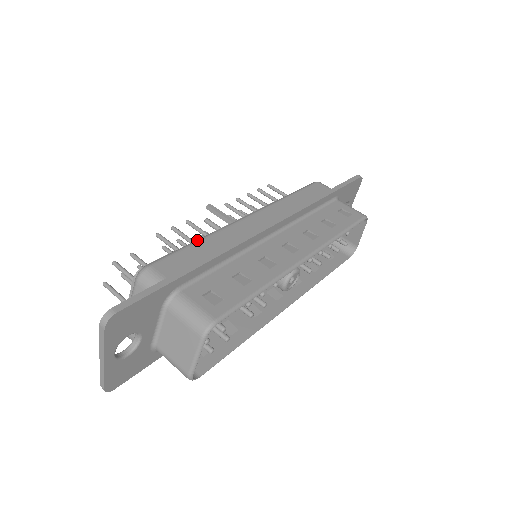
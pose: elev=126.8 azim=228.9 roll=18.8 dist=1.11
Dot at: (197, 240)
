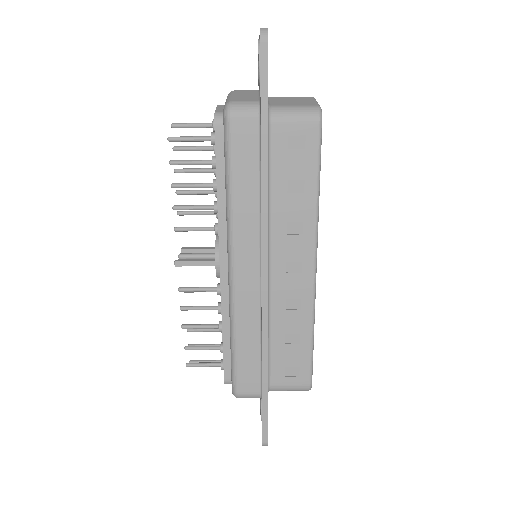
Dot at: (233, 342)
